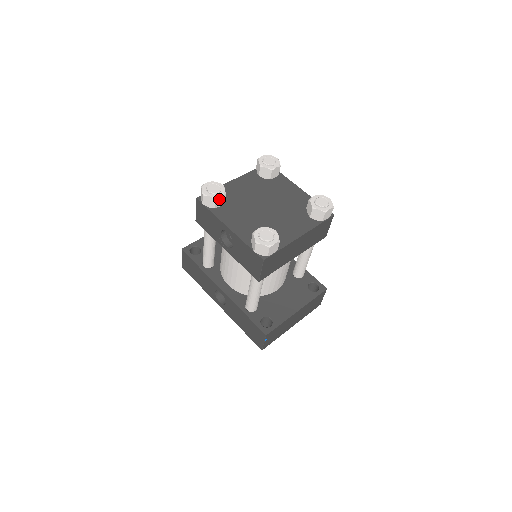
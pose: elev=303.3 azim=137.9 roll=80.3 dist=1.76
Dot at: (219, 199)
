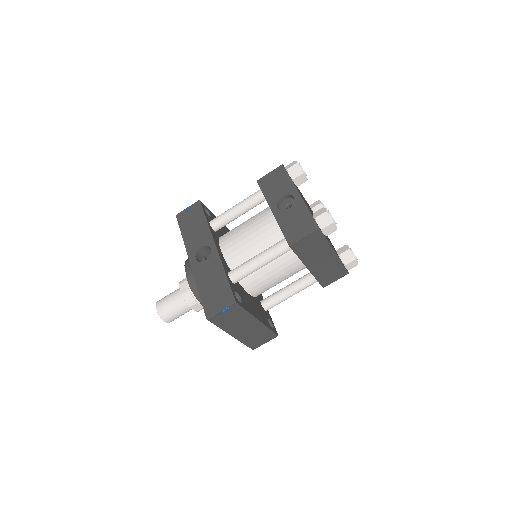
Dot at: (302, 177)
